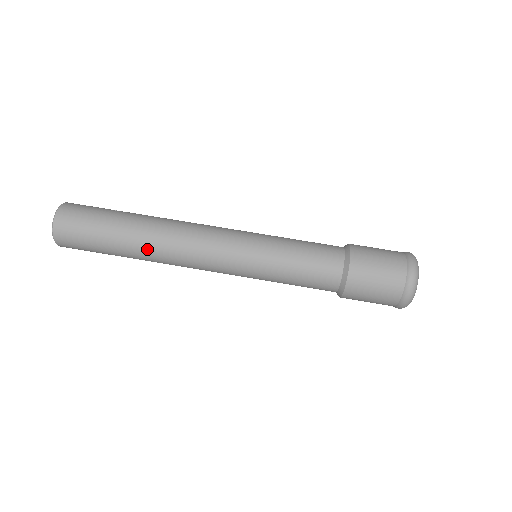
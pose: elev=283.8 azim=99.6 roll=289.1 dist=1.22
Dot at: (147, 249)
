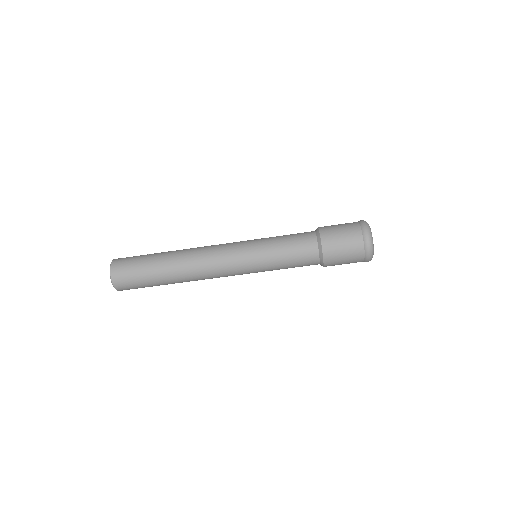
Dot at: (179, 274)
